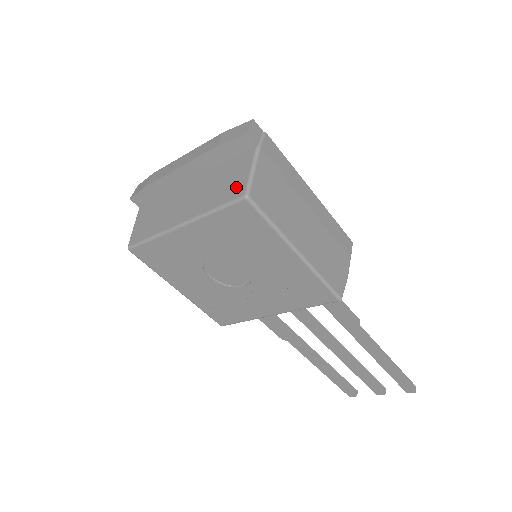
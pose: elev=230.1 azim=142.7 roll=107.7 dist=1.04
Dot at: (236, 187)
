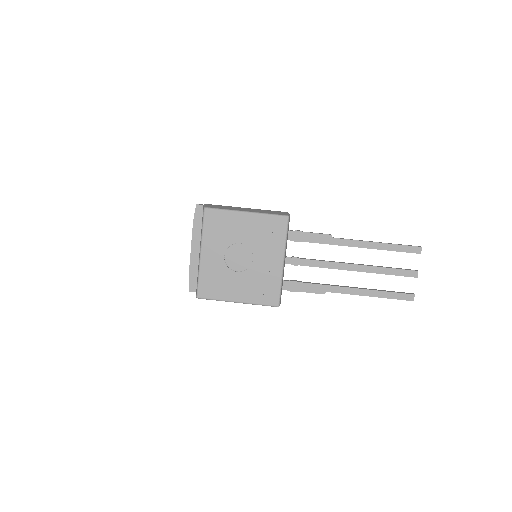
Dot at: occluded
